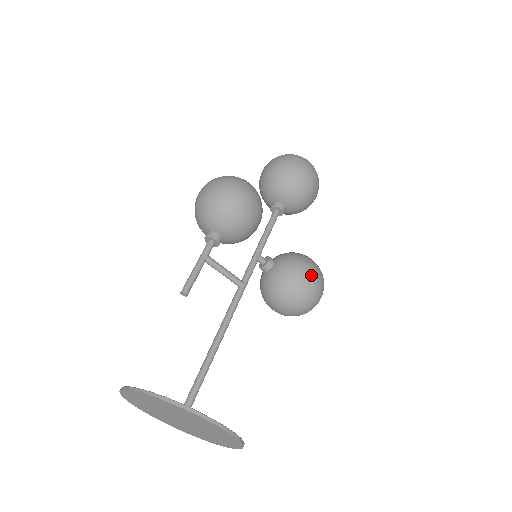
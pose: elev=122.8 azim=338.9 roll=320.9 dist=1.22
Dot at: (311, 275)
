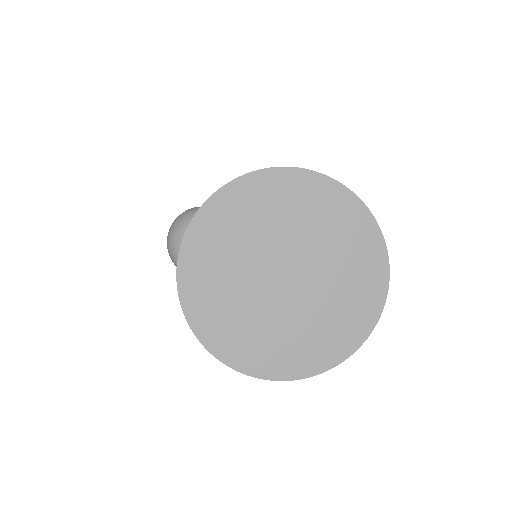
Dot at: occluded
